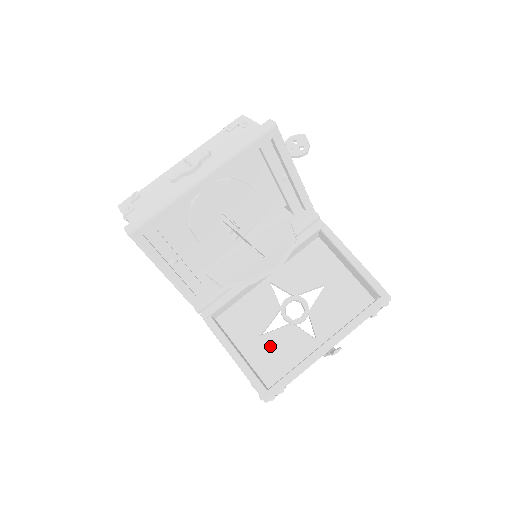
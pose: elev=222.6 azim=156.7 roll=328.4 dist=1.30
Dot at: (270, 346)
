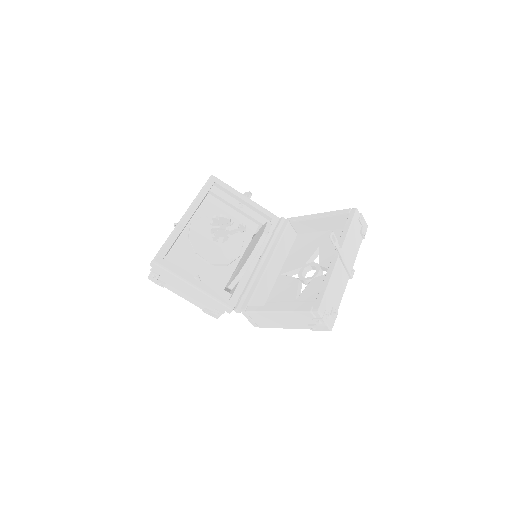
Dot at: (306, 299)
